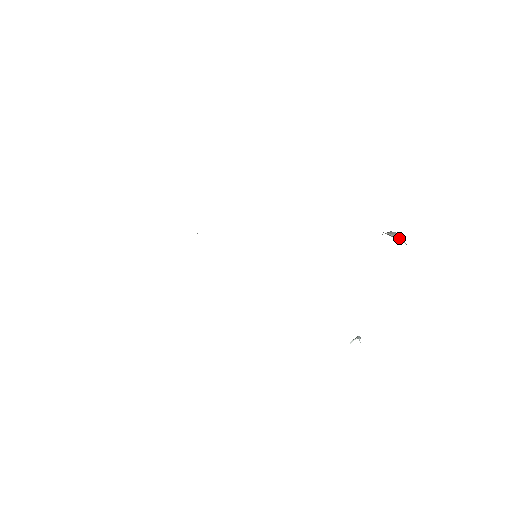
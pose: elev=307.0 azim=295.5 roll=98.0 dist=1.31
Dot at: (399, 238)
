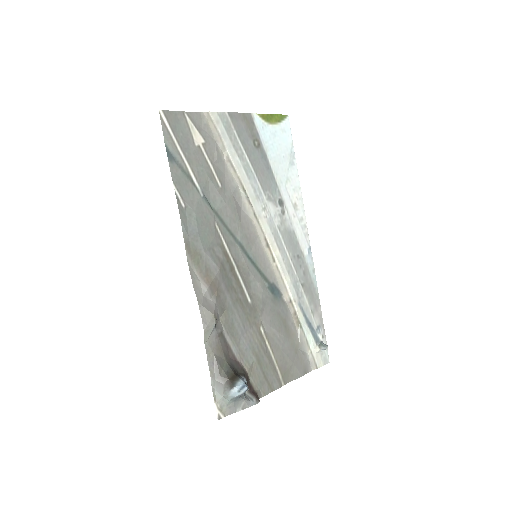
Dot at: (223, 396)
